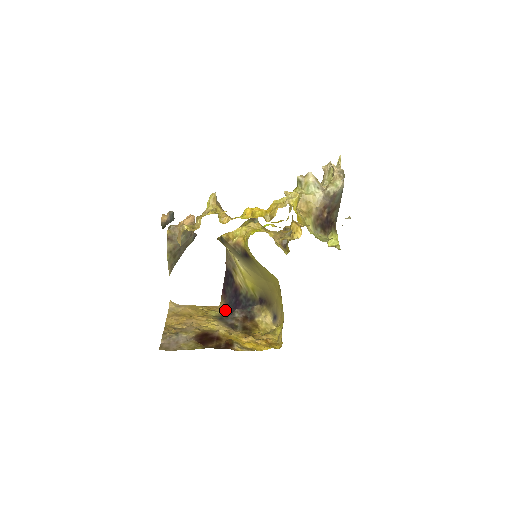
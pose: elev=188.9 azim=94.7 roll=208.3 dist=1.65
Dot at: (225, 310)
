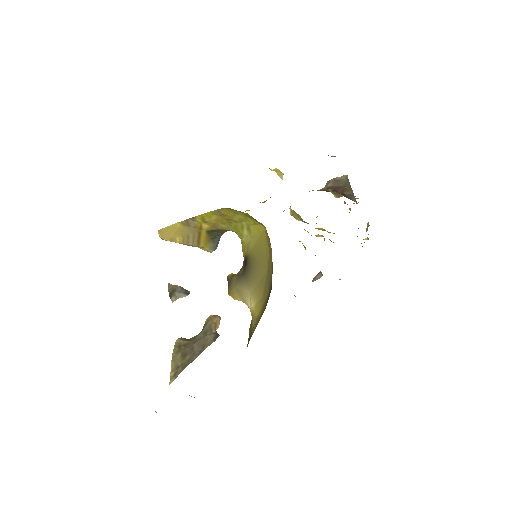
Dot at: occluded
